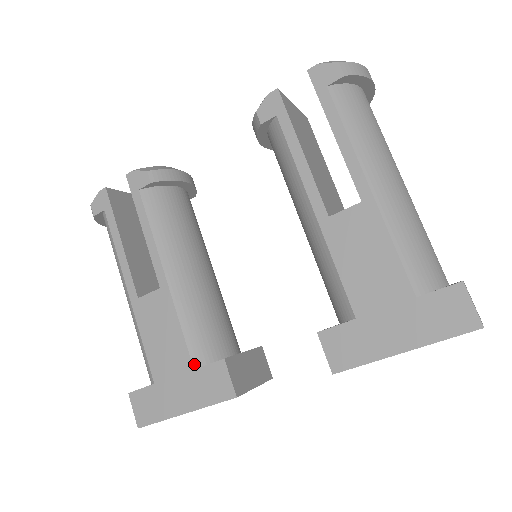
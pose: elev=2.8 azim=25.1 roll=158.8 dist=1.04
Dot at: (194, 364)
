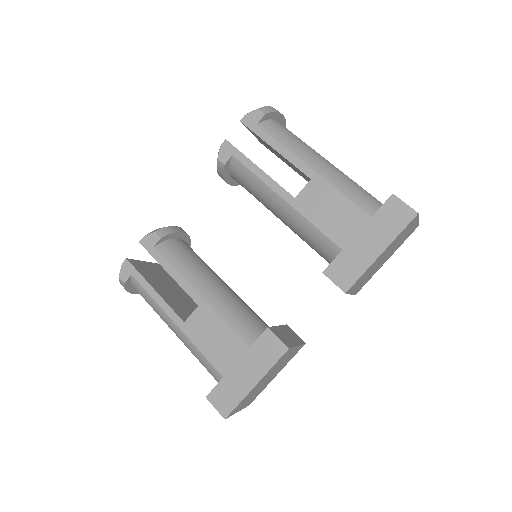
Dot at: (247, 344)
